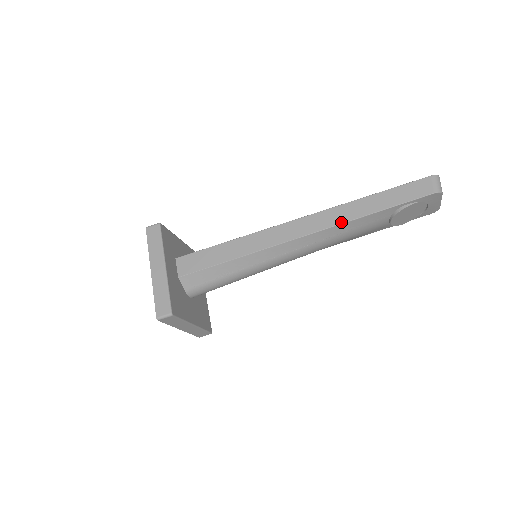
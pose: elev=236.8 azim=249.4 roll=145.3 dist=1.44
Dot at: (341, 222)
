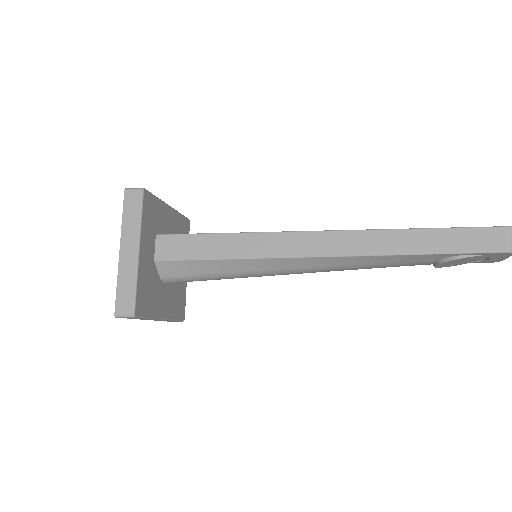
Dot at: (374, 253)
